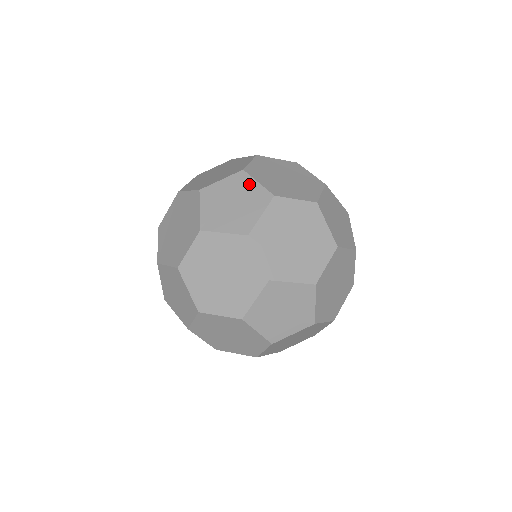
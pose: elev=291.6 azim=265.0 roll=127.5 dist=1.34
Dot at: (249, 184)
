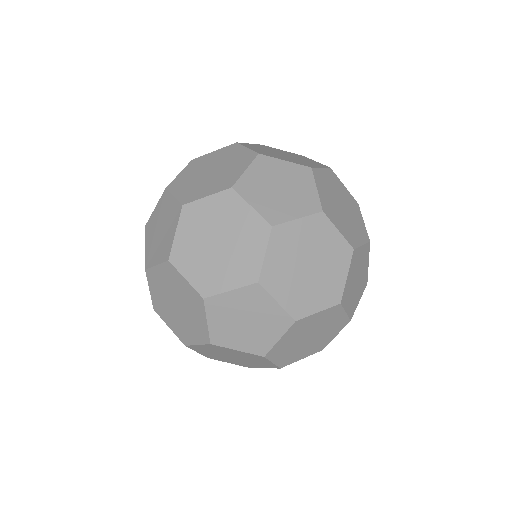
Dot at: occluded
